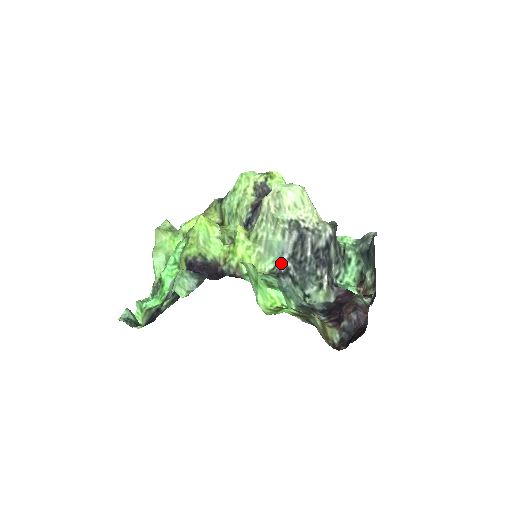
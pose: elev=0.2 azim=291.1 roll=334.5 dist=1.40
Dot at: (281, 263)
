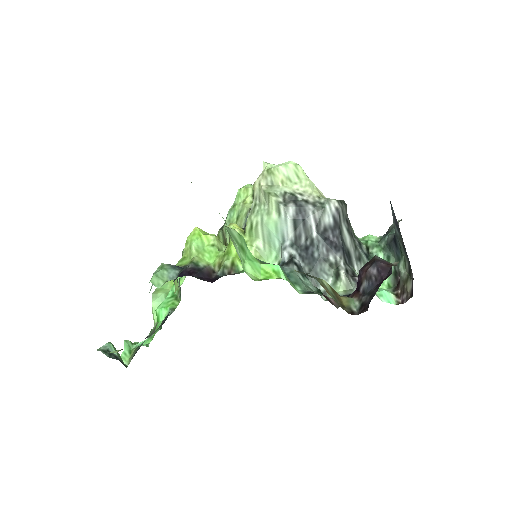
Dot at: (283, 252)
